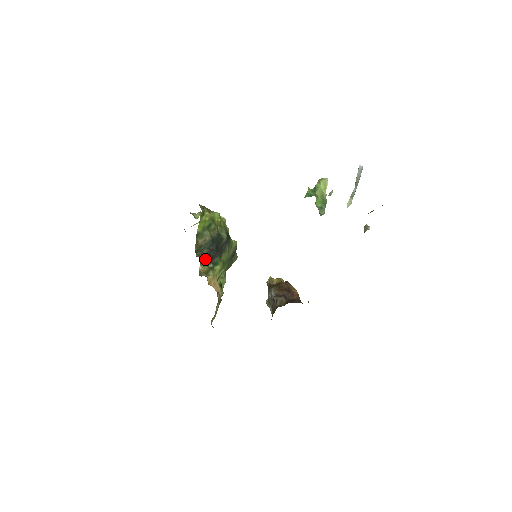
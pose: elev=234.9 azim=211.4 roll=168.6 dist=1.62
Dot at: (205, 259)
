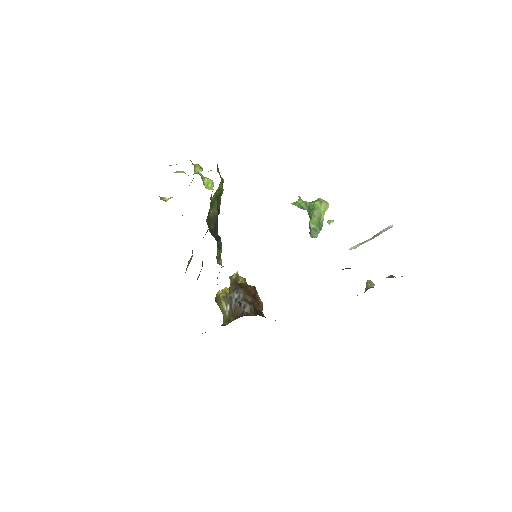
Dot at: occluded
